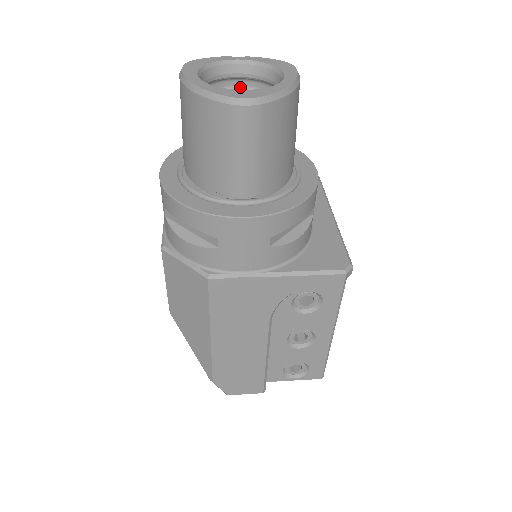
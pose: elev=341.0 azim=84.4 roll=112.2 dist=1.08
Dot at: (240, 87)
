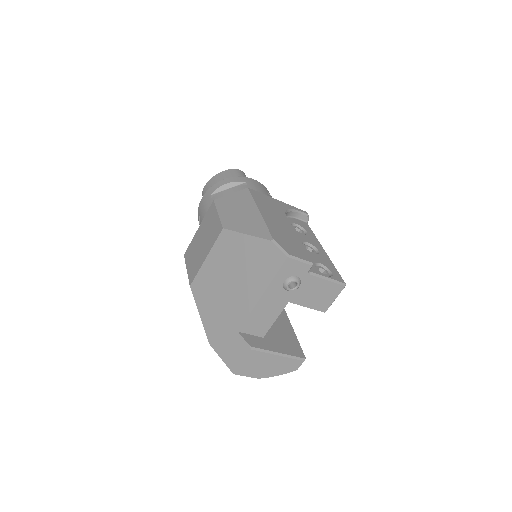
Dot at: occluded
